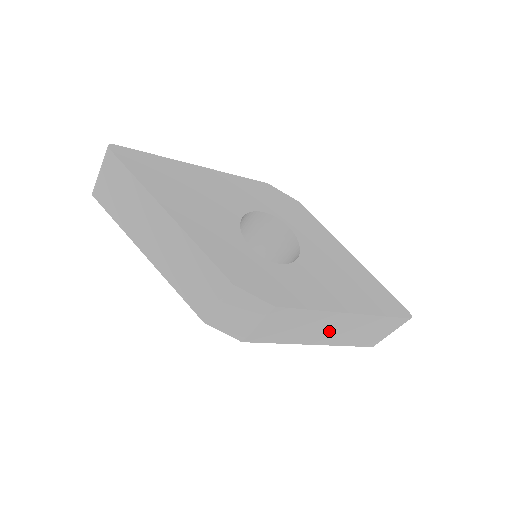
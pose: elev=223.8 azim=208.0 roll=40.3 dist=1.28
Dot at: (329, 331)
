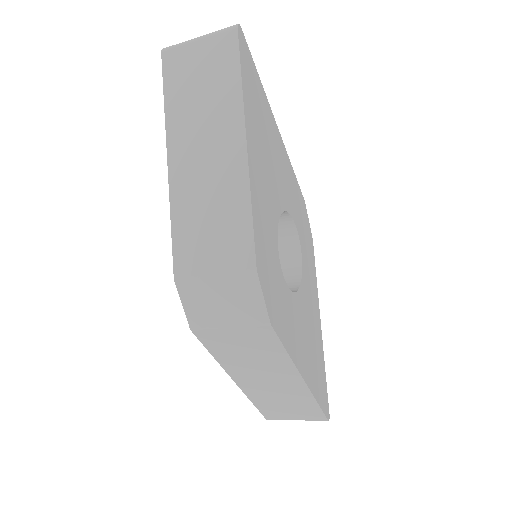
Dot at: (265, 381)
